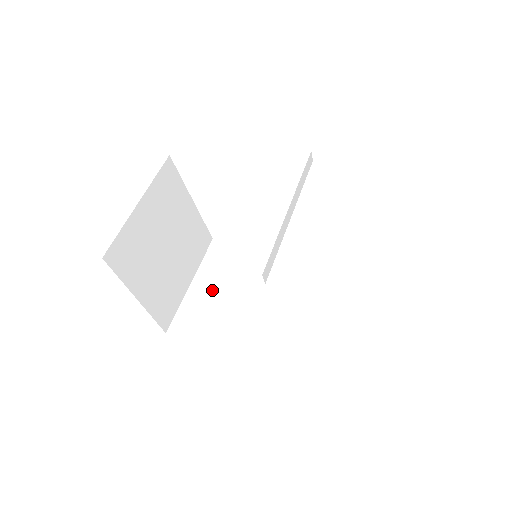
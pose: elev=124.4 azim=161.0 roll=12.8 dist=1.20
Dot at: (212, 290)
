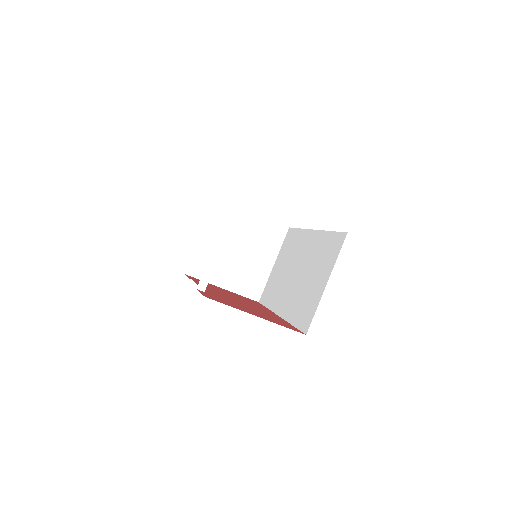
Dot at: (278, 270)
